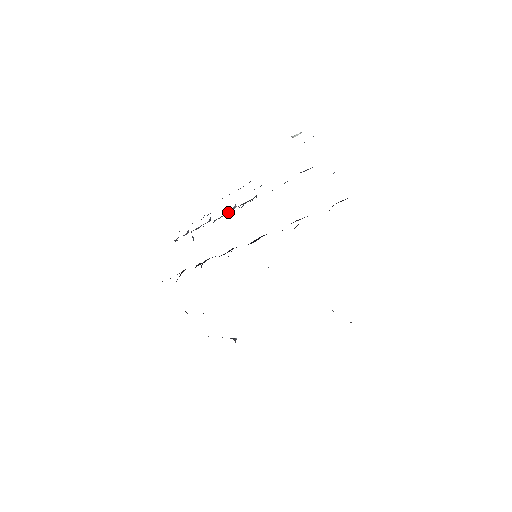
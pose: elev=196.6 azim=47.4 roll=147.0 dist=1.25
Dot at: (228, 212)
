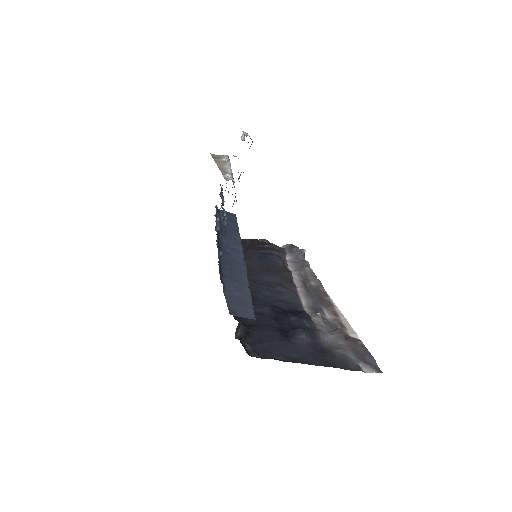
Dot at: occluded
